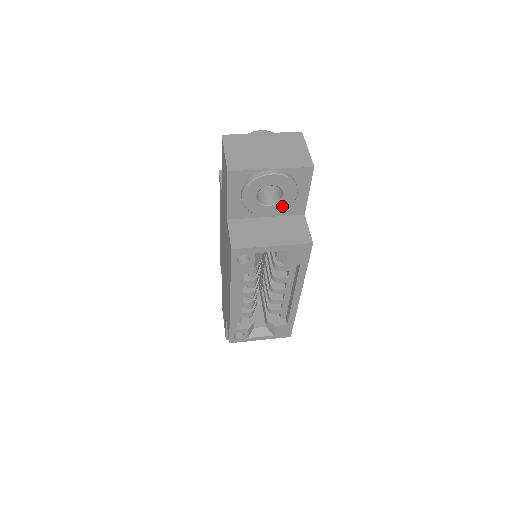
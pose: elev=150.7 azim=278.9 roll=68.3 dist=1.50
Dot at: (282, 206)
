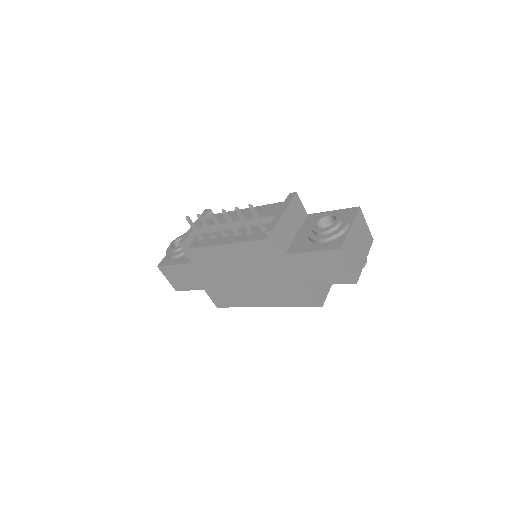
Dot at: occluded
